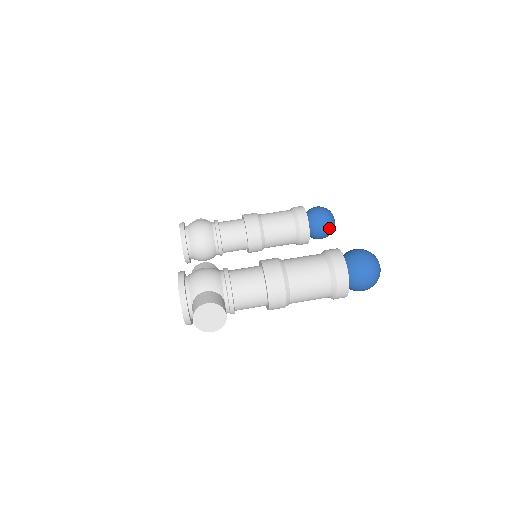
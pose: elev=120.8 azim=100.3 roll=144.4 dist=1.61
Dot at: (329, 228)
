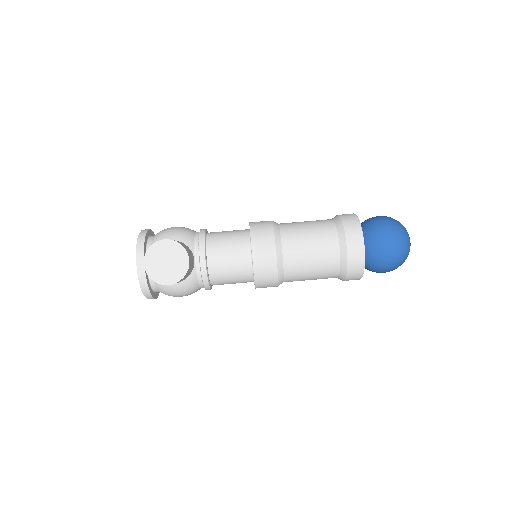
Dot at: occluded
